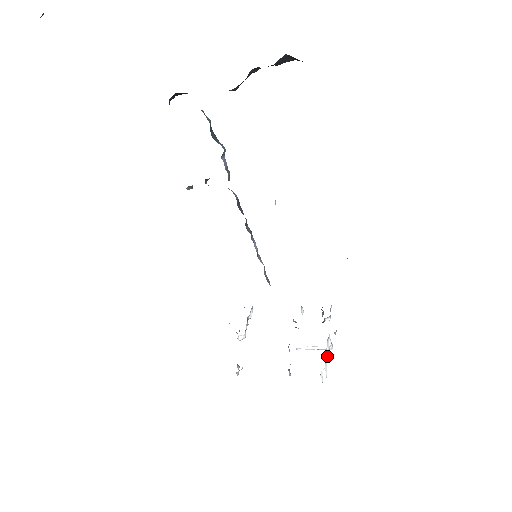
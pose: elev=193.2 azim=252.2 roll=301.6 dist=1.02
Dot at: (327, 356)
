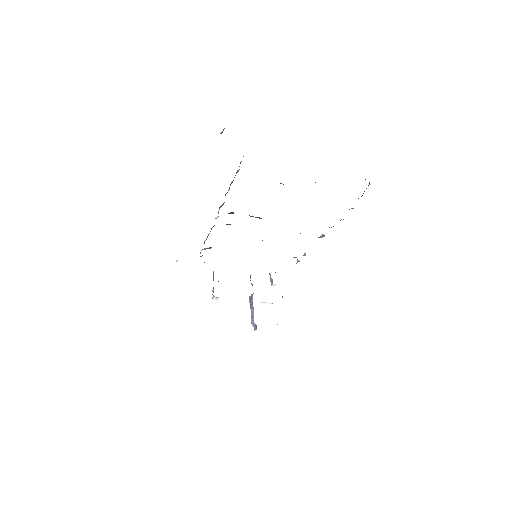
Dot at: occluded
